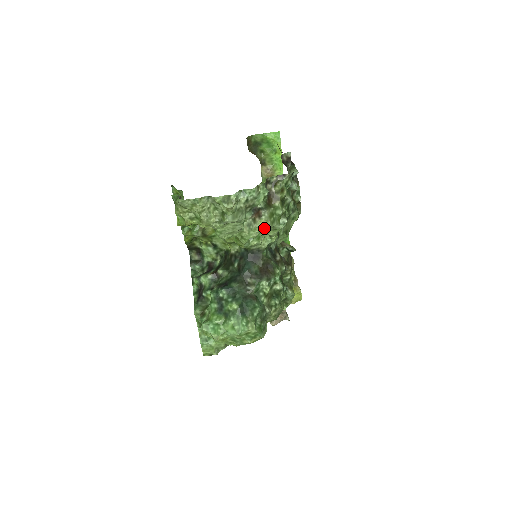
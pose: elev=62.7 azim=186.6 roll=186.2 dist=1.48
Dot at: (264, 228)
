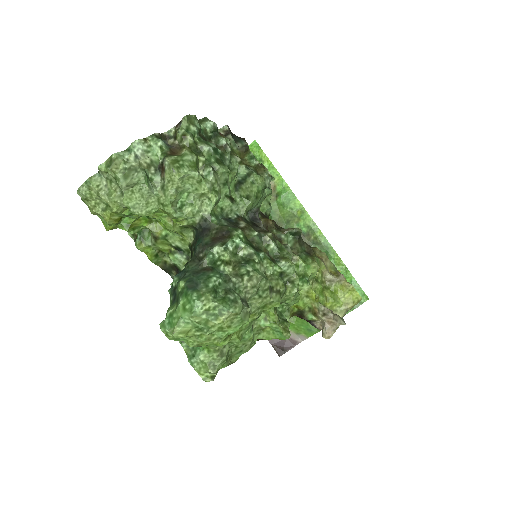
Dot at: (172, 178)
